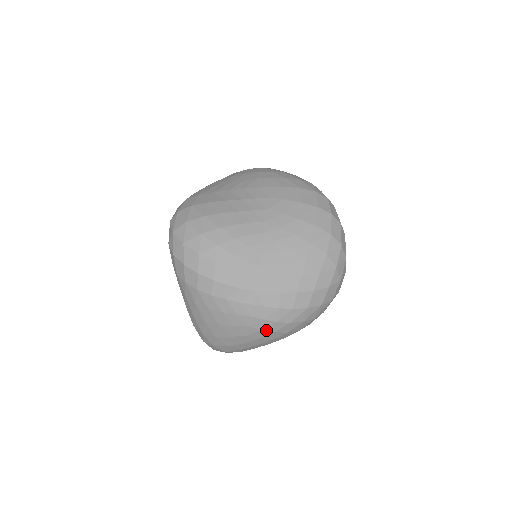
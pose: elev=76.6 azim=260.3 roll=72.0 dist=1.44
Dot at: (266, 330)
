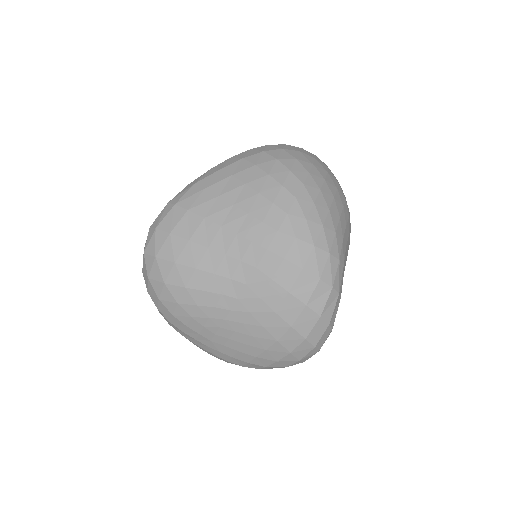
Dot at: occluded
